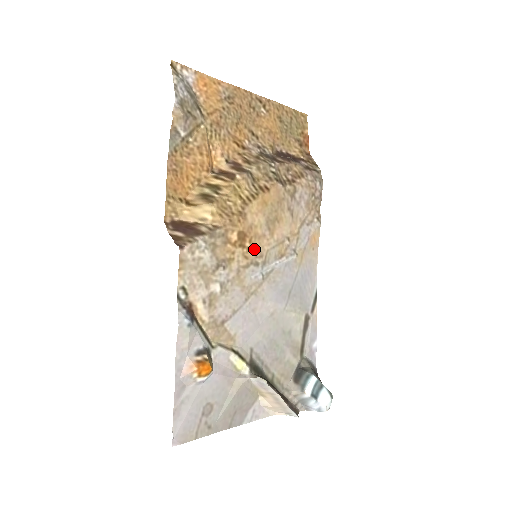
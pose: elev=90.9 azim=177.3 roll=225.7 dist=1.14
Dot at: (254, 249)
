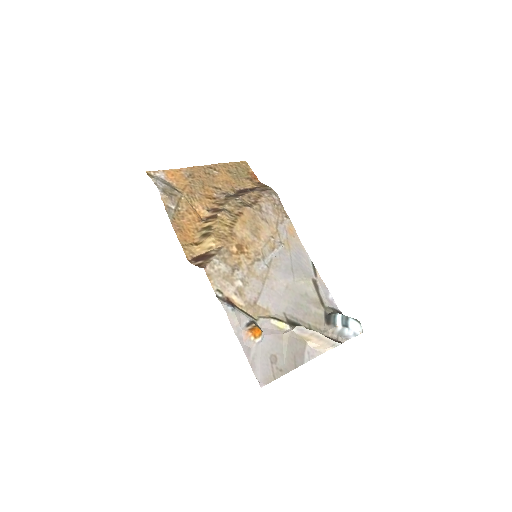
Dot at: (252, 252)
